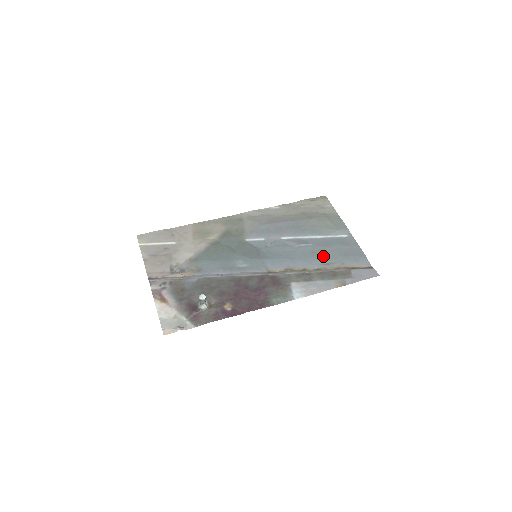
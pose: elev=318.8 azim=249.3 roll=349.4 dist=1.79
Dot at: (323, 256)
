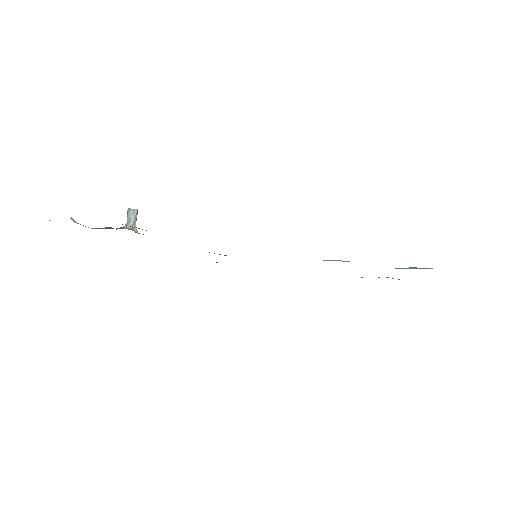
Dot at: occluded
